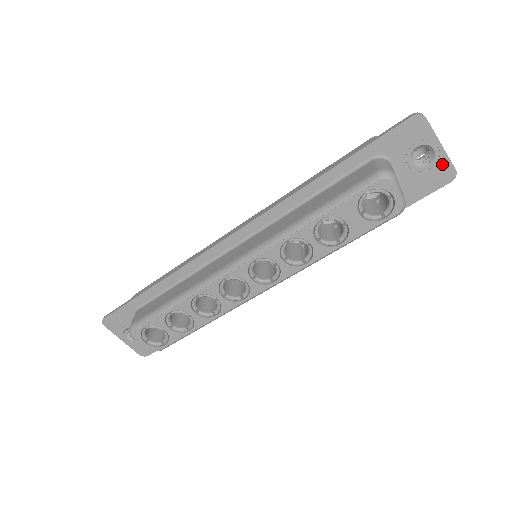
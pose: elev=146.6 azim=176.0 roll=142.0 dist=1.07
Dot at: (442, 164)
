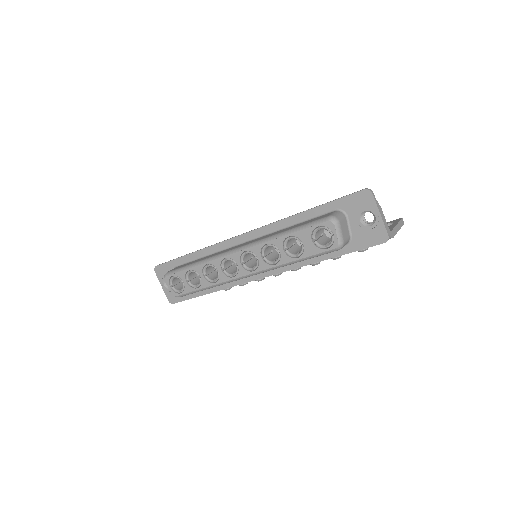
Dot at: (380, 228)
